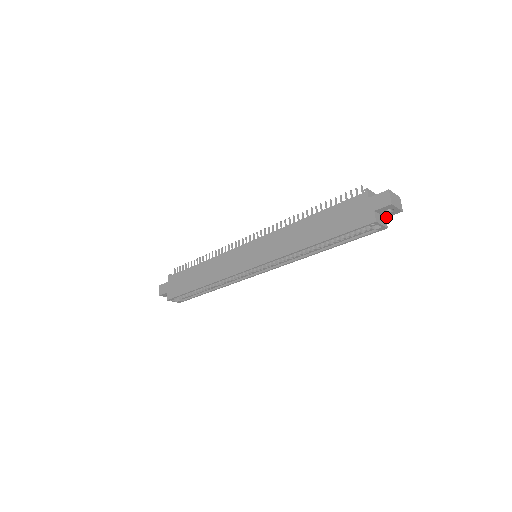
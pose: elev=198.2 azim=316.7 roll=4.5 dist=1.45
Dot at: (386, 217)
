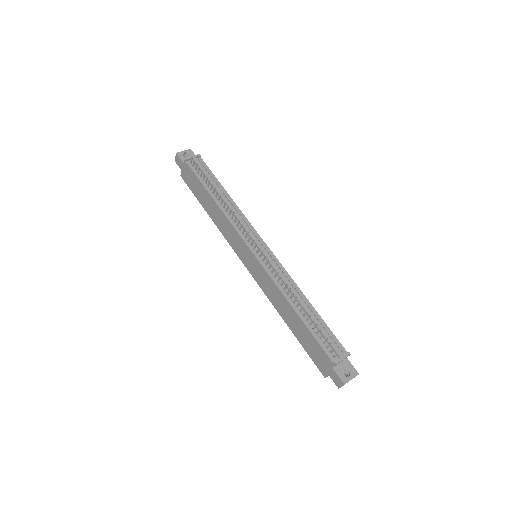
Dot at: occluded
